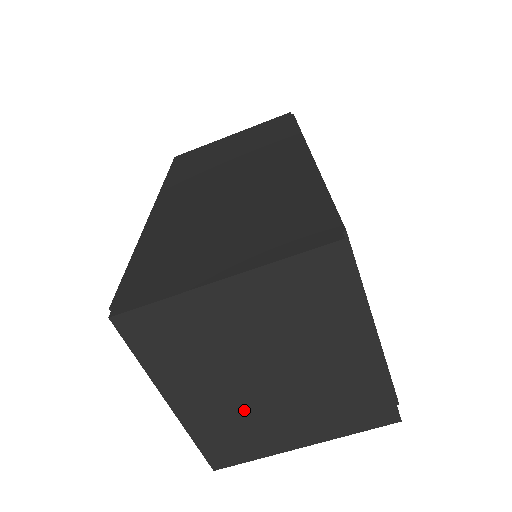
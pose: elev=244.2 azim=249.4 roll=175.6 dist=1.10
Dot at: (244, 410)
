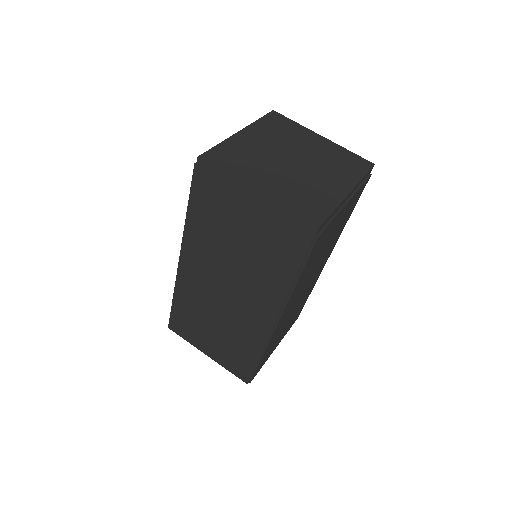
Dot at: (261, 158)
